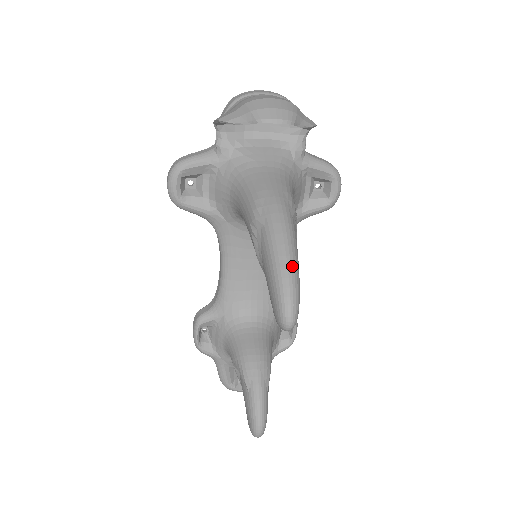
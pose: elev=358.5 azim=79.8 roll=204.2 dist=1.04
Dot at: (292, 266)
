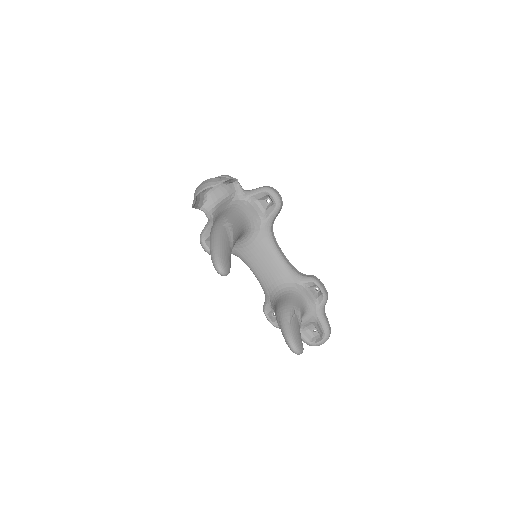
Dot at: (214, 246)
